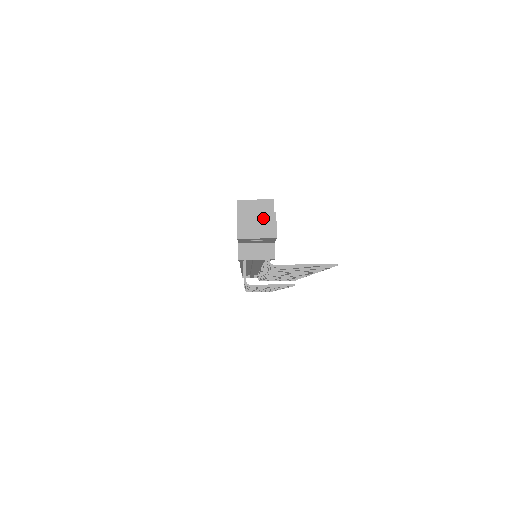
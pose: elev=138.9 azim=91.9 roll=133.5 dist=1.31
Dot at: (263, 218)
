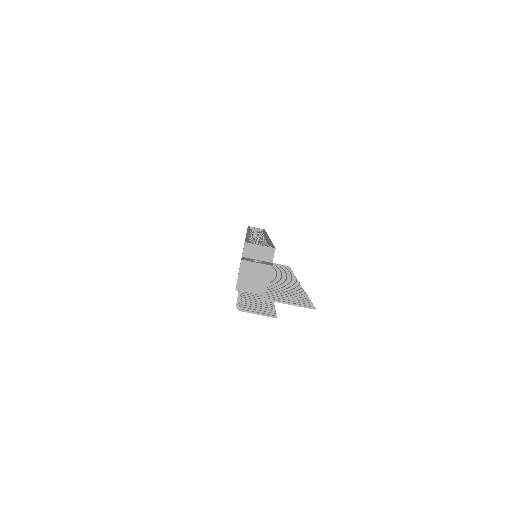
Dot at: (262, 269)
